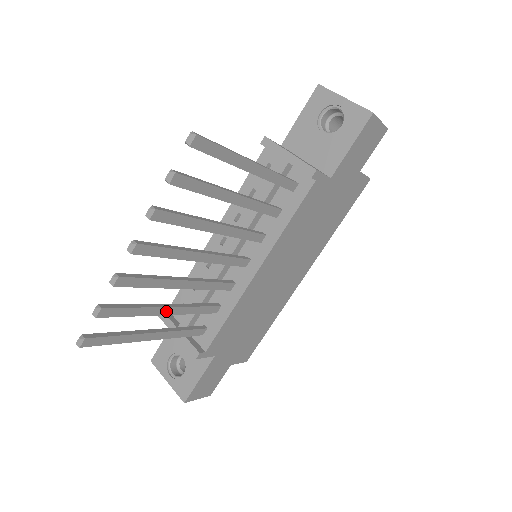
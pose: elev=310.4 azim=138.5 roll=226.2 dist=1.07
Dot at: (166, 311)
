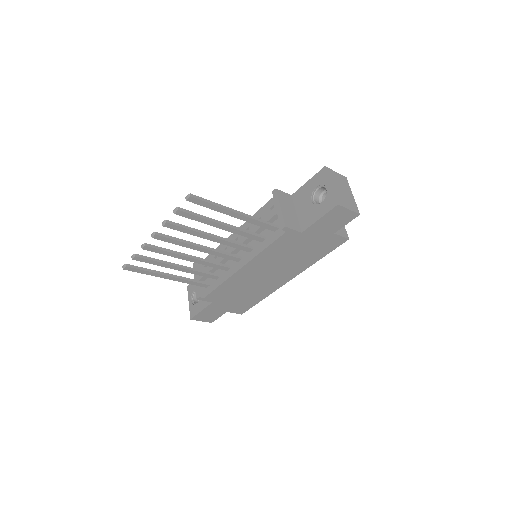
Dot at: (177, 268)
